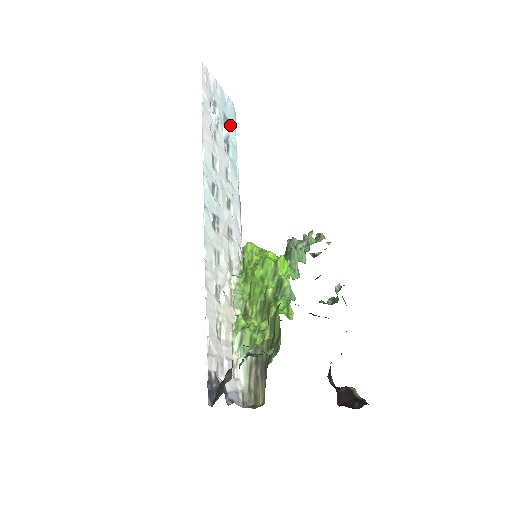
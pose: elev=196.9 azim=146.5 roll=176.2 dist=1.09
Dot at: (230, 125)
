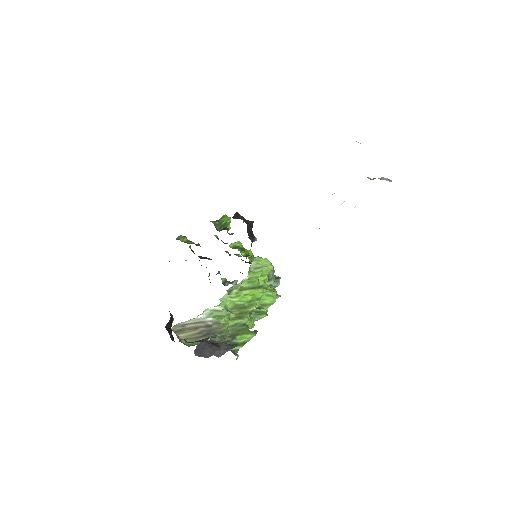
Dot at: occluded
